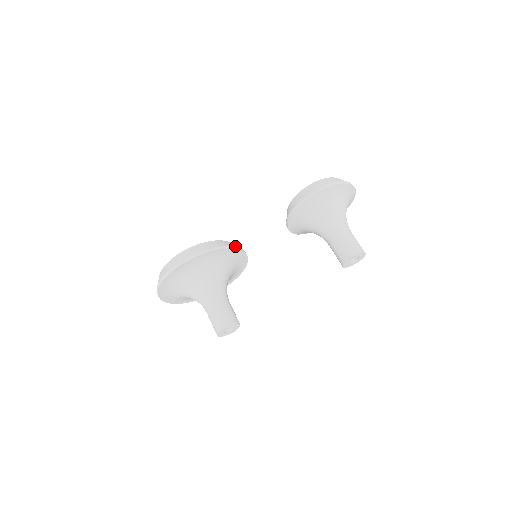
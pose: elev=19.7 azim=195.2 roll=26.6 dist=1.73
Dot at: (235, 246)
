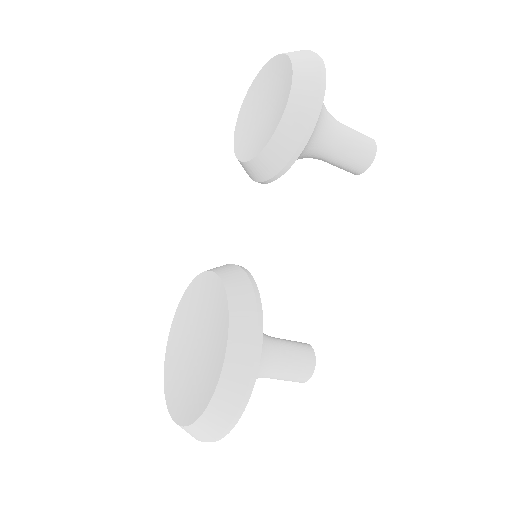
Dot at: (247, 277)
